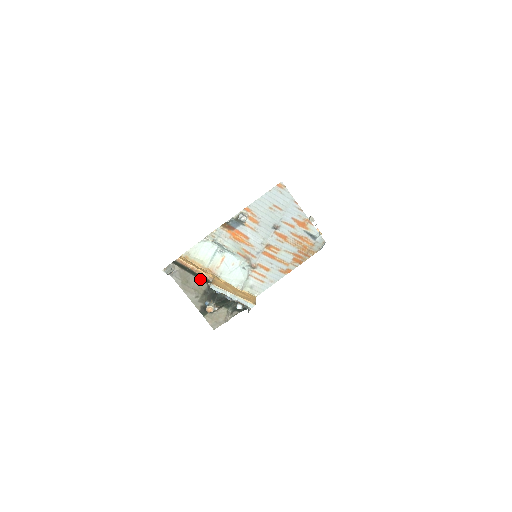
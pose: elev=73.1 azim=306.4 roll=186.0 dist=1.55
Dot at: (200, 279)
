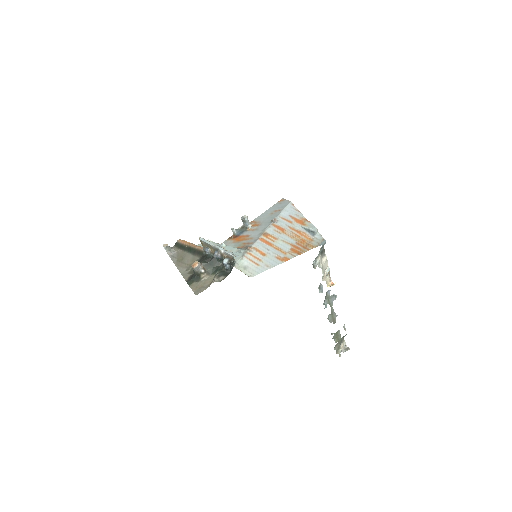
Dot at: (195, 255)
